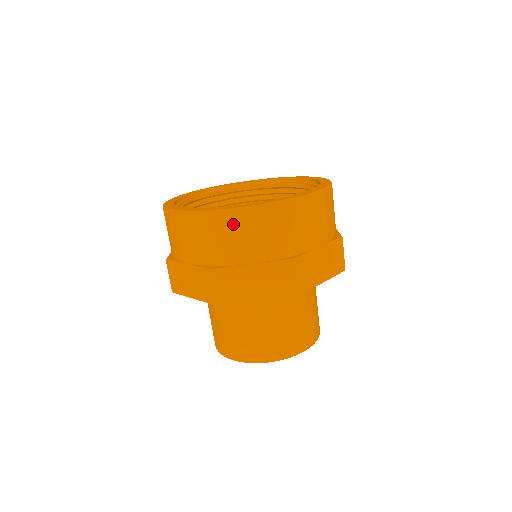
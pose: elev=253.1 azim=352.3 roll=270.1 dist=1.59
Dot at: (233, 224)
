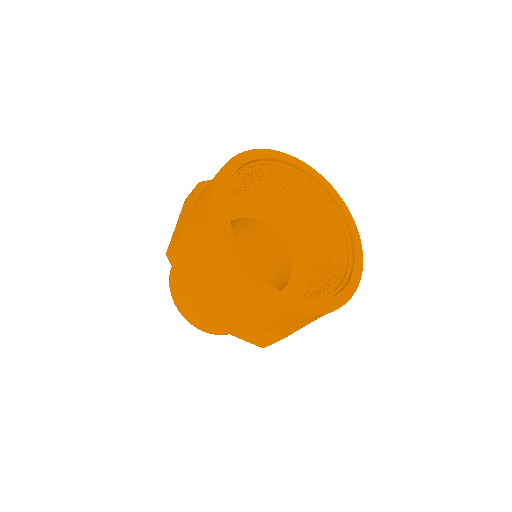
Dot at: (262, 305)
